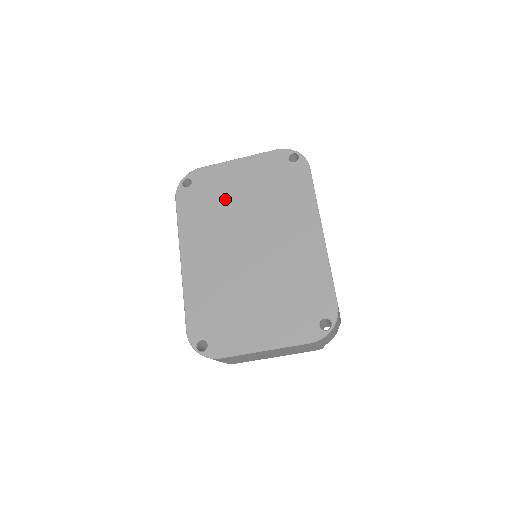
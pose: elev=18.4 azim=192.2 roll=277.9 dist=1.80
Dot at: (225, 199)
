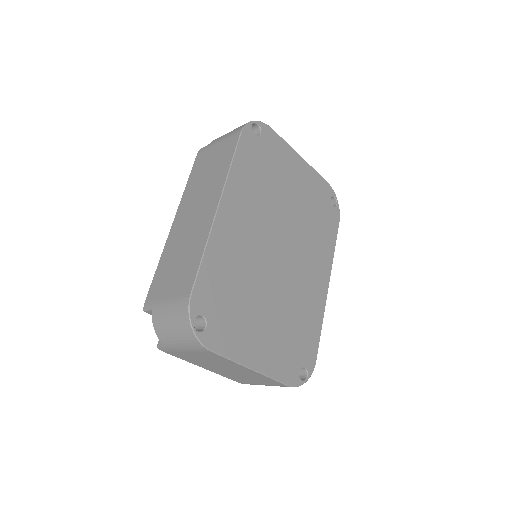
Dot at: (280, 183)
